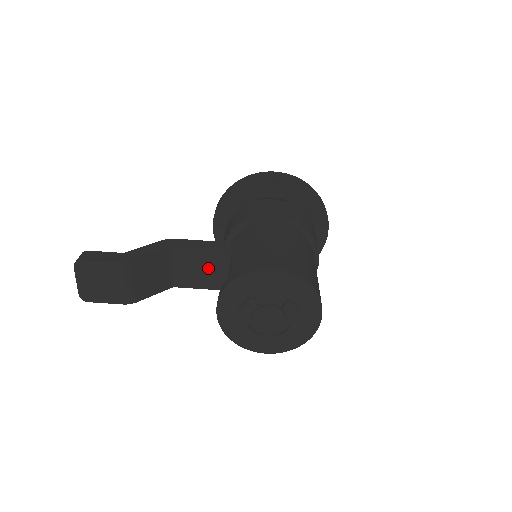
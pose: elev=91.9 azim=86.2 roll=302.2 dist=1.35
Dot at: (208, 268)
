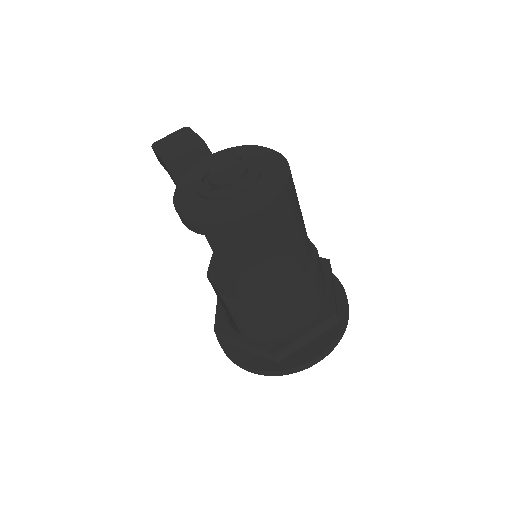
Dot at: occluded
